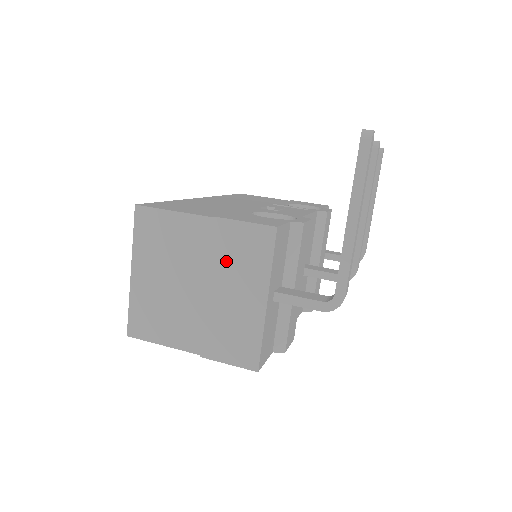
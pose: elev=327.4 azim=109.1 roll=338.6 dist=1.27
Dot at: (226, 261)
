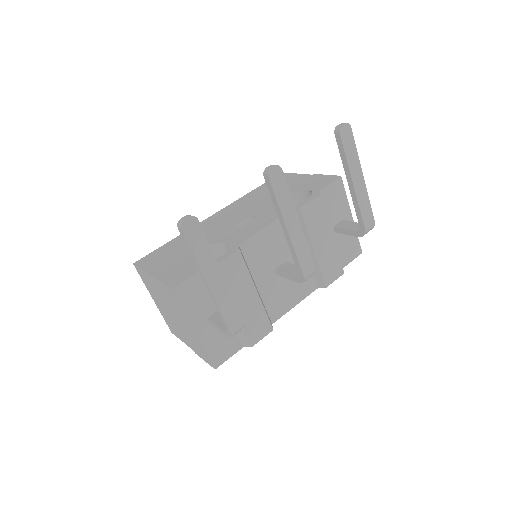
Dot at: (171, 303)
